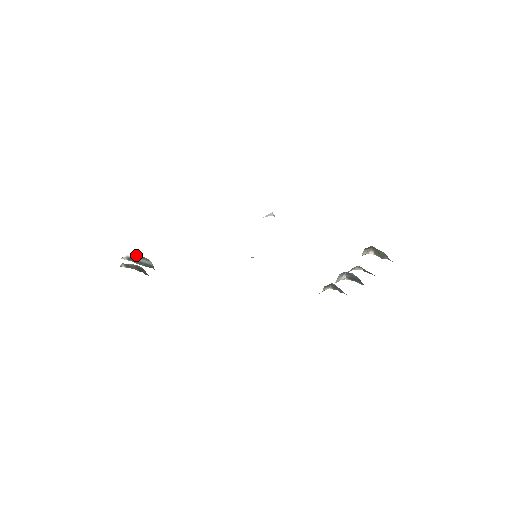
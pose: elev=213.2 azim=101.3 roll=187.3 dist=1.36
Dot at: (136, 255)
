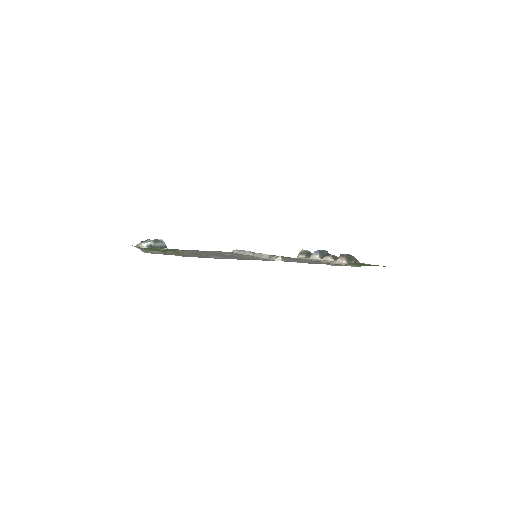
Dot at: (153, 241)
